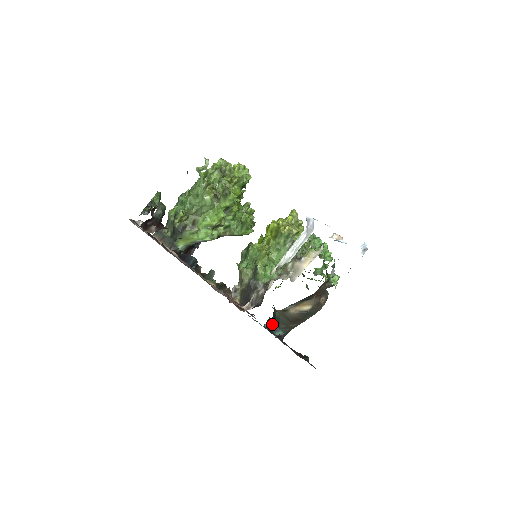
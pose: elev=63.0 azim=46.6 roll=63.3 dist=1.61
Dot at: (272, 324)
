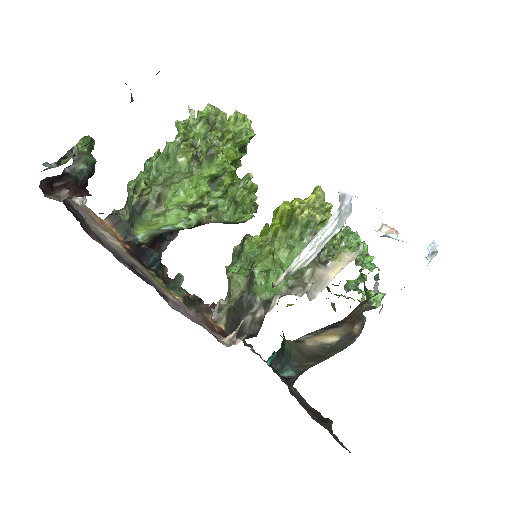
Dot at: (279, 359)
